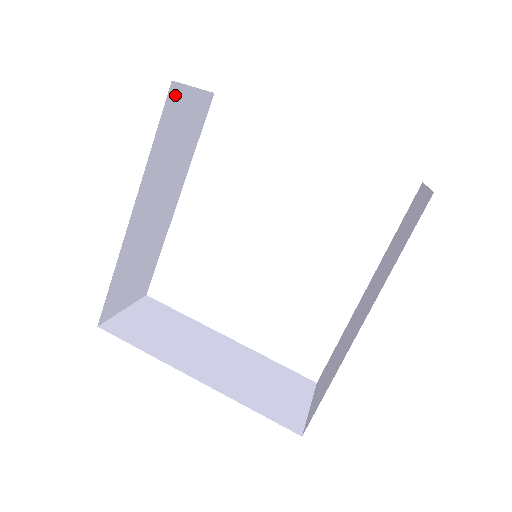
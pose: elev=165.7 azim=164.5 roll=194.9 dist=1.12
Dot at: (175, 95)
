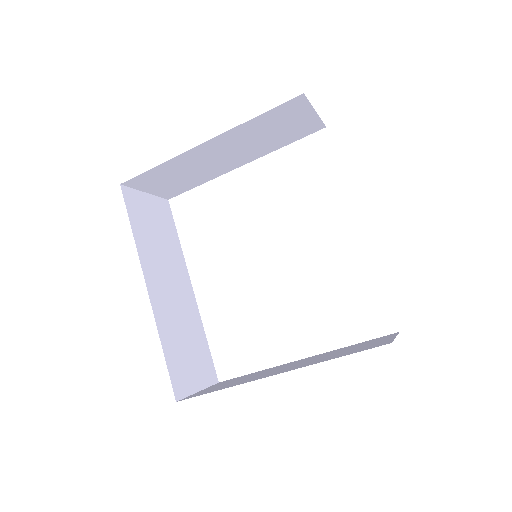
Dot at: (130, 196)
